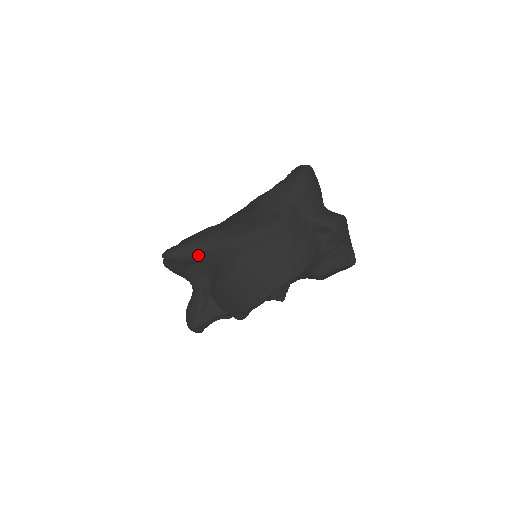
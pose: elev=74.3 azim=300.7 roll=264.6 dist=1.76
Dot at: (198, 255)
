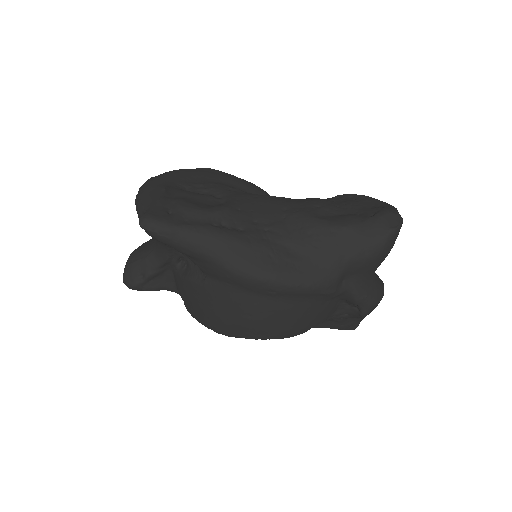
Dot at: (189, 253)
